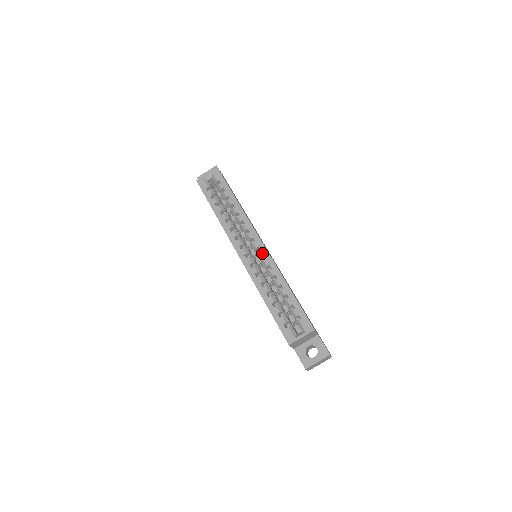
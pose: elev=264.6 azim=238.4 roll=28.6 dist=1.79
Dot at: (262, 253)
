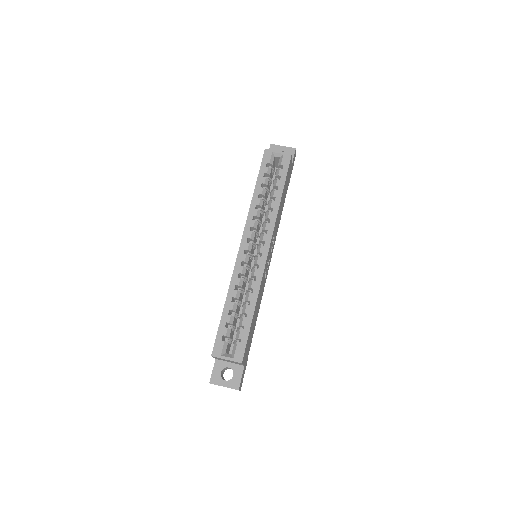
Dot at: (260, 261)
